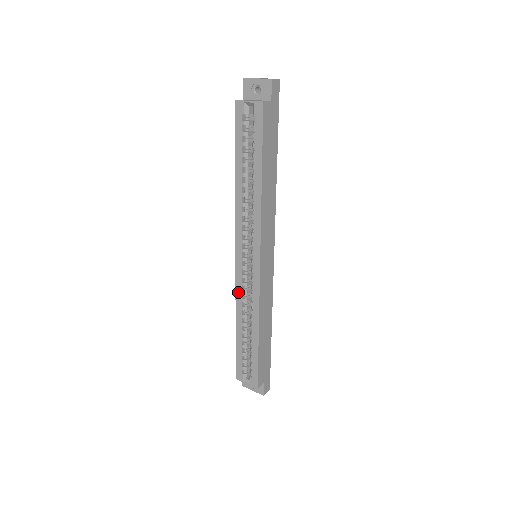
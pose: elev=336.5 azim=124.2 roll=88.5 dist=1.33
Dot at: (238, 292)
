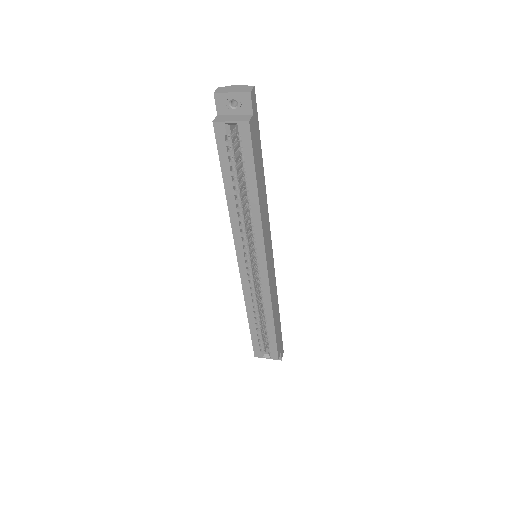
Dot at: (246, 292)
